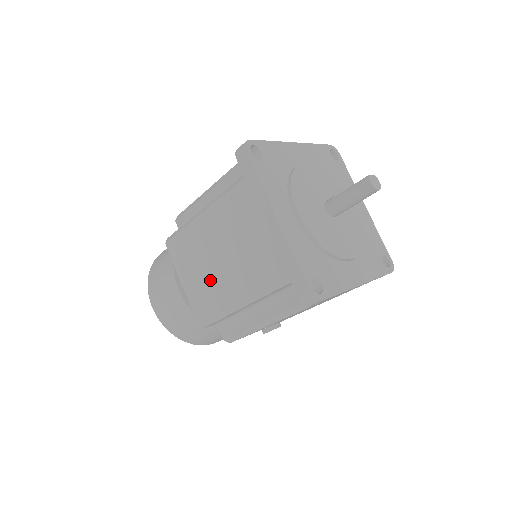
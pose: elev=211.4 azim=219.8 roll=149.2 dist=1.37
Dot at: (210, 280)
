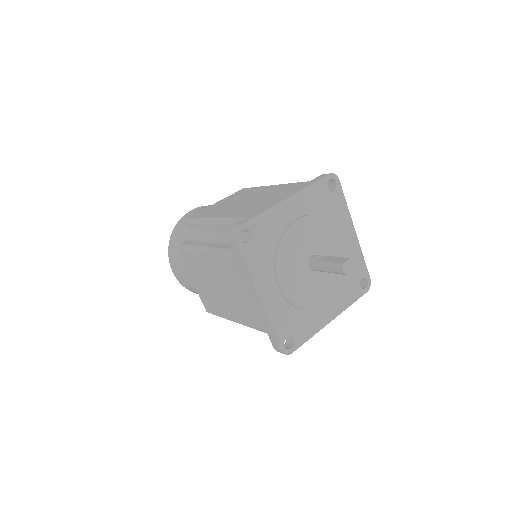
Dot at: (213, 296)
